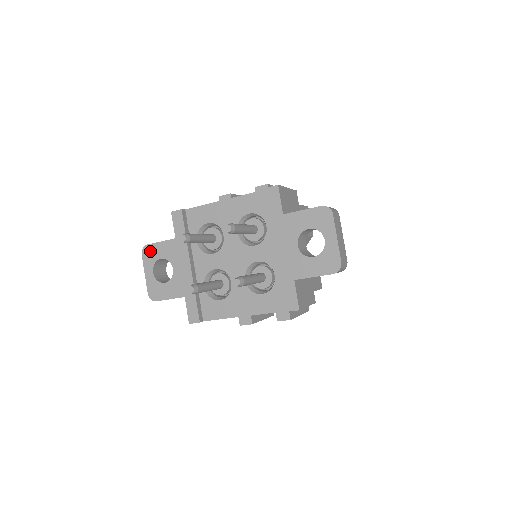
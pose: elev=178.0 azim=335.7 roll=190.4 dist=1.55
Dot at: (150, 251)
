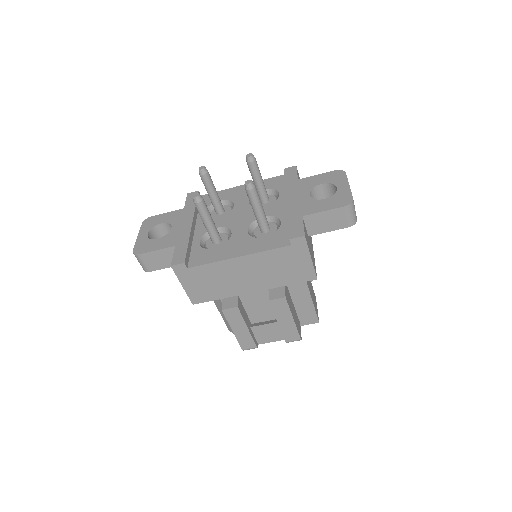
Dot at: (152, 220)
